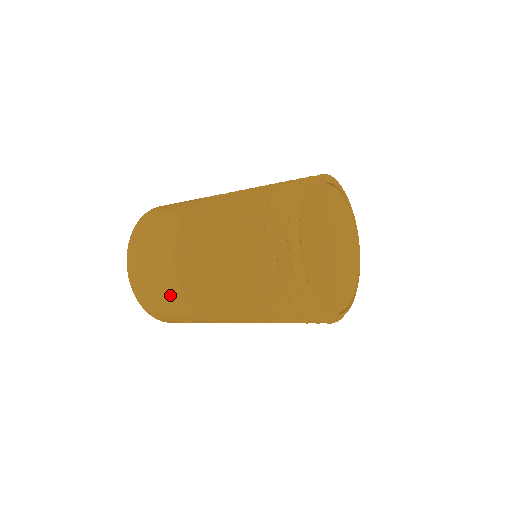
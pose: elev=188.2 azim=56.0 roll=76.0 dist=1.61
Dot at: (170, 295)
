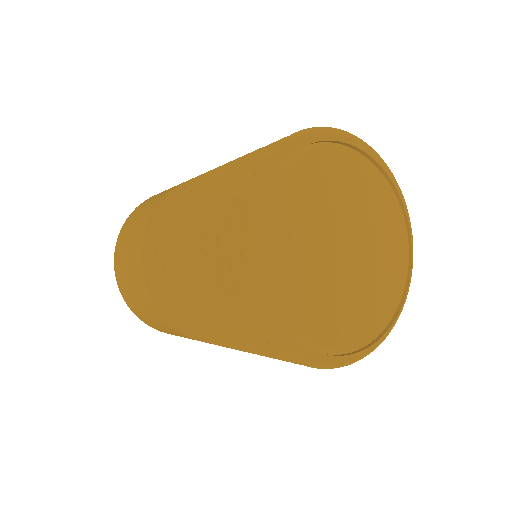
Dot at: (163, 325)
